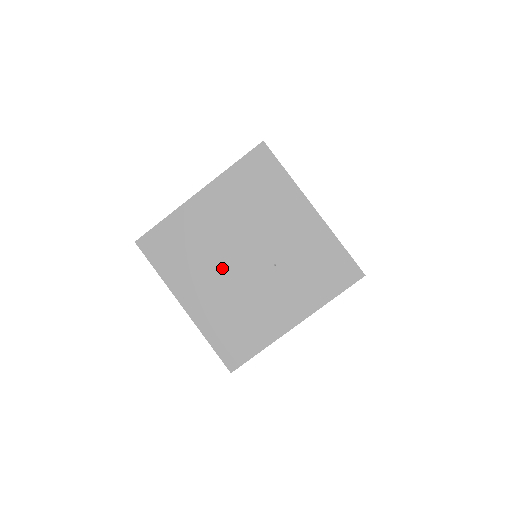
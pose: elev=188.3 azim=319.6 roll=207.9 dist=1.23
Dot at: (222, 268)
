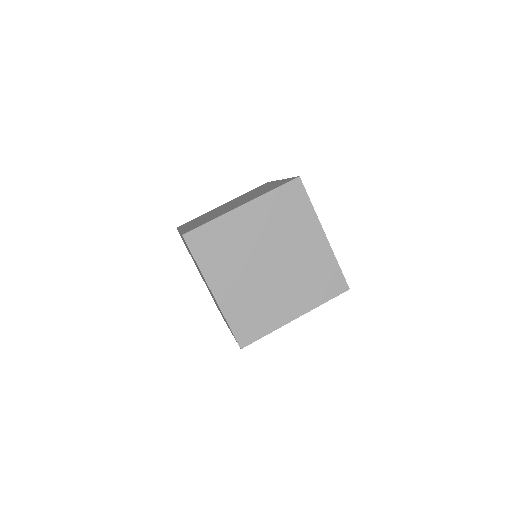
Dot at: (201, 275)
